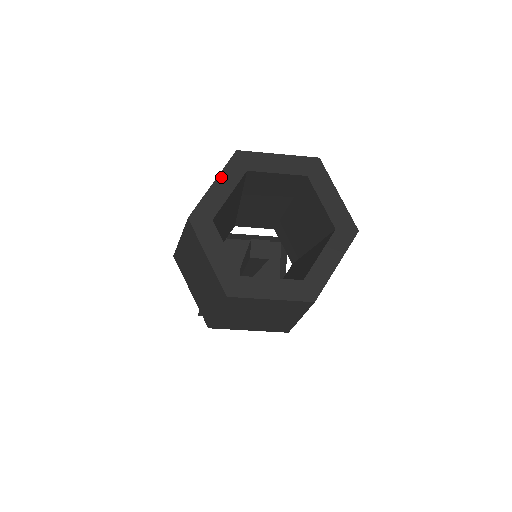
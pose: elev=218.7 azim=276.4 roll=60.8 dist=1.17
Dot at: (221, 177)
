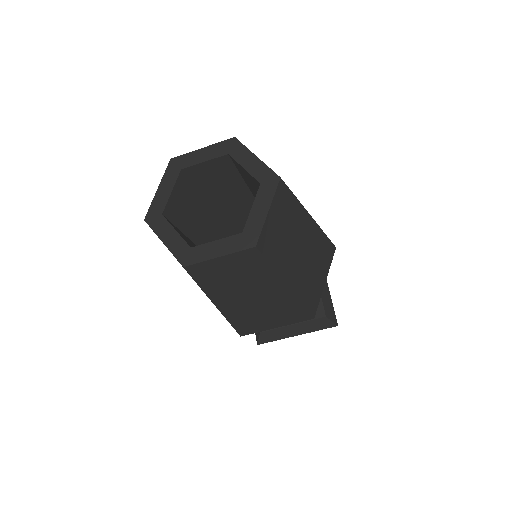
Dot at: (163, 182)
